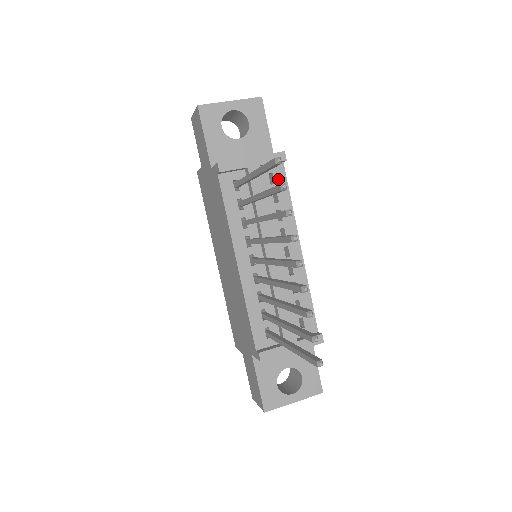
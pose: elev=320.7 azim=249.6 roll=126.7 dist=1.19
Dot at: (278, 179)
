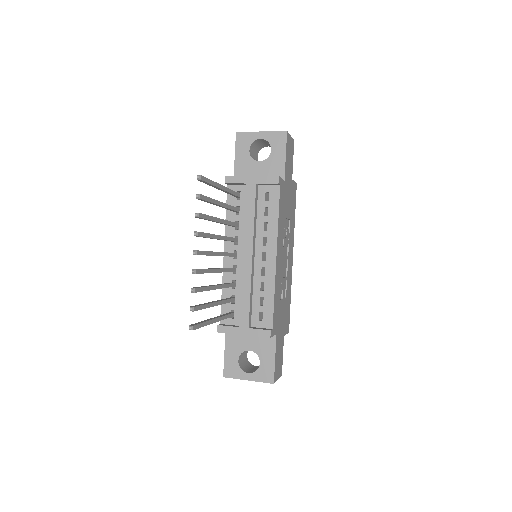
Dot at: (272, 197)
